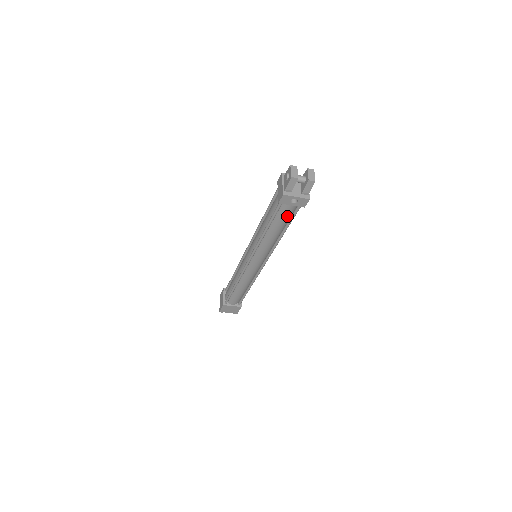
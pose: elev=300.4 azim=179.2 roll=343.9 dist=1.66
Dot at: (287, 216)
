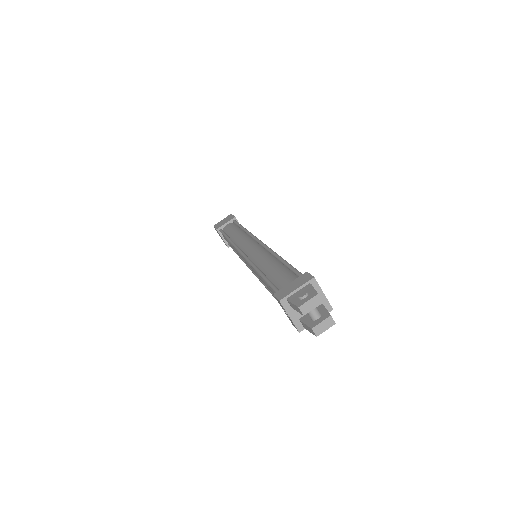
Dot at: occluded
